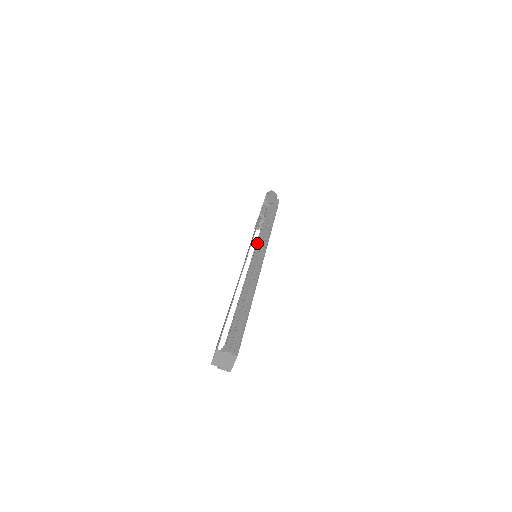
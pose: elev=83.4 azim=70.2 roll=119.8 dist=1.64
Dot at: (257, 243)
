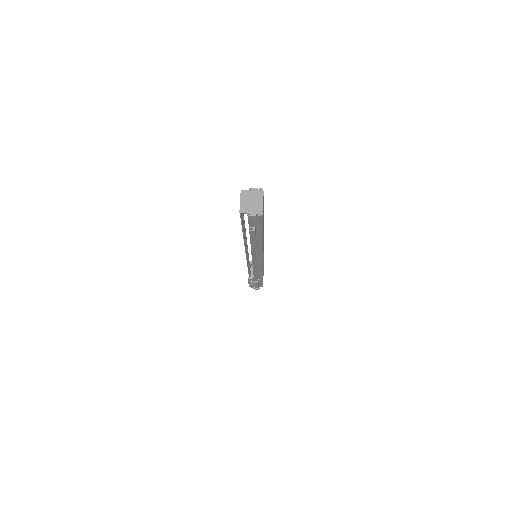
Dot at: occluded
